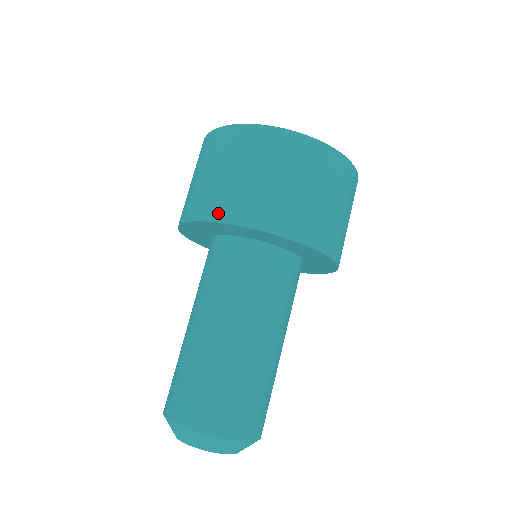
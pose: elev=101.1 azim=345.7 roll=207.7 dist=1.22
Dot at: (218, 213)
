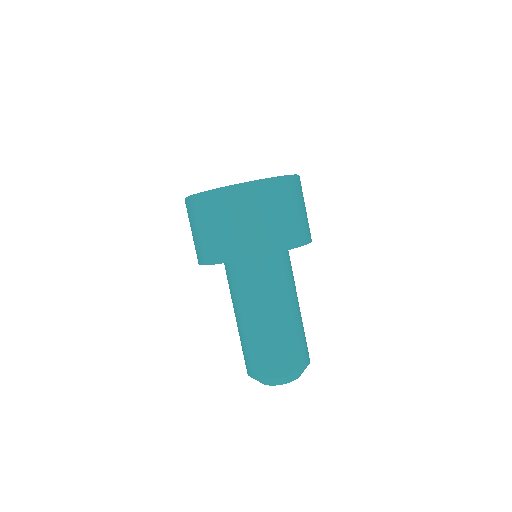
Dot at: (214, 258)
